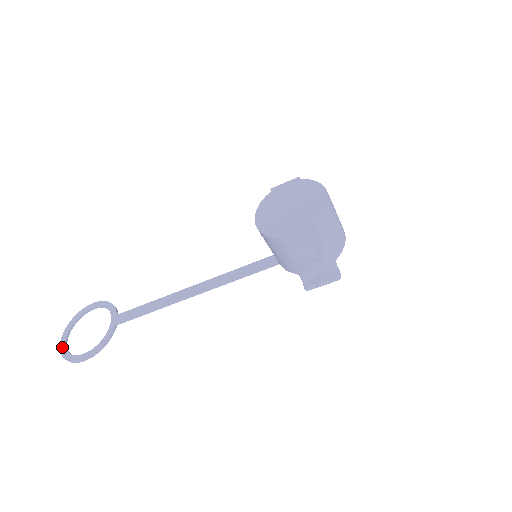
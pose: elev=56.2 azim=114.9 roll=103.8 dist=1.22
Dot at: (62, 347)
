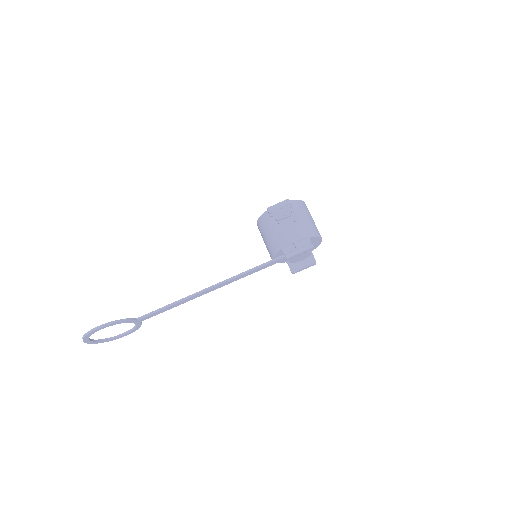
Dot at: occluded
